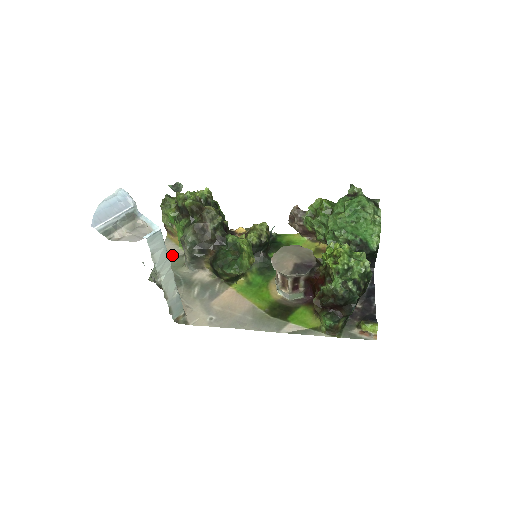
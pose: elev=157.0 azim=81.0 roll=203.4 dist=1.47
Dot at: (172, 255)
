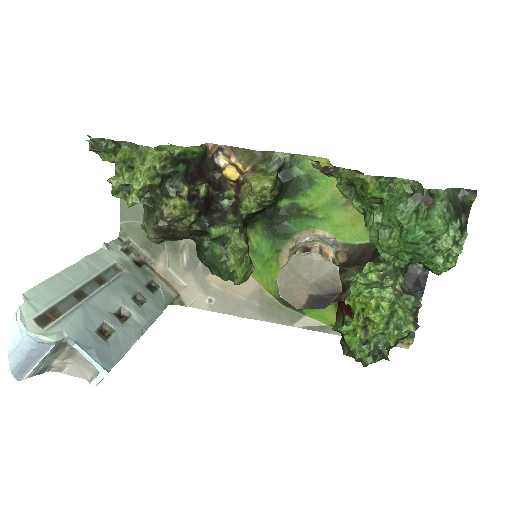
Dot at: occluded
